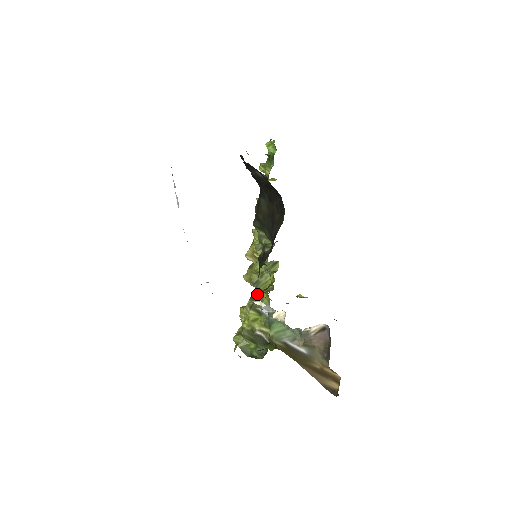
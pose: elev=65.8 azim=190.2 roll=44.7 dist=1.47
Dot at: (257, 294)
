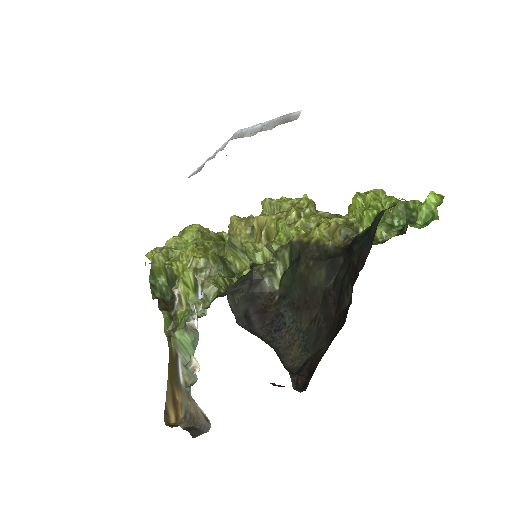
Dot at: (210, 289)
